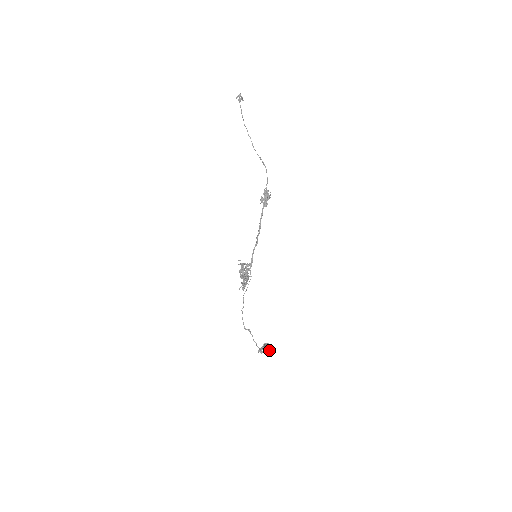
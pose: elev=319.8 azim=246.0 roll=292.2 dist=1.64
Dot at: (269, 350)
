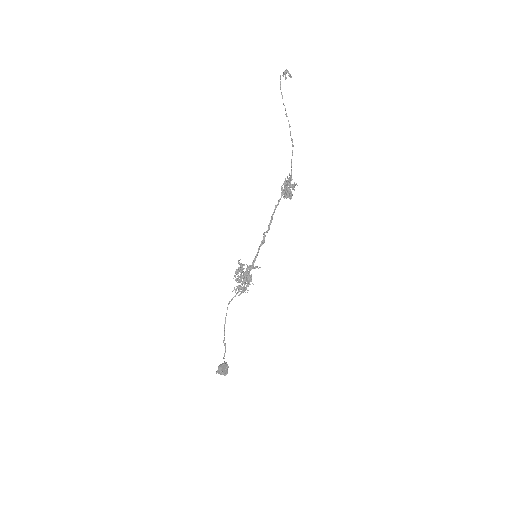
Dot at: (225, 372)
